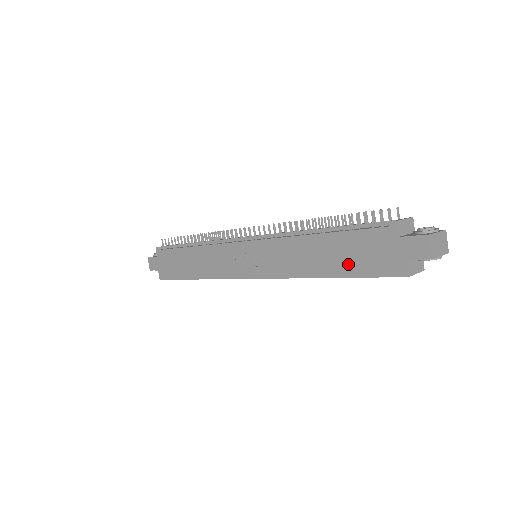
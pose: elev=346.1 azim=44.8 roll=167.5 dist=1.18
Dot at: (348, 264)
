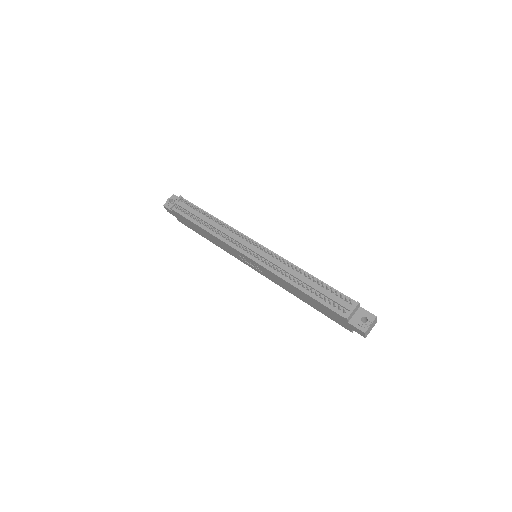
Dot at: (319, 309)
